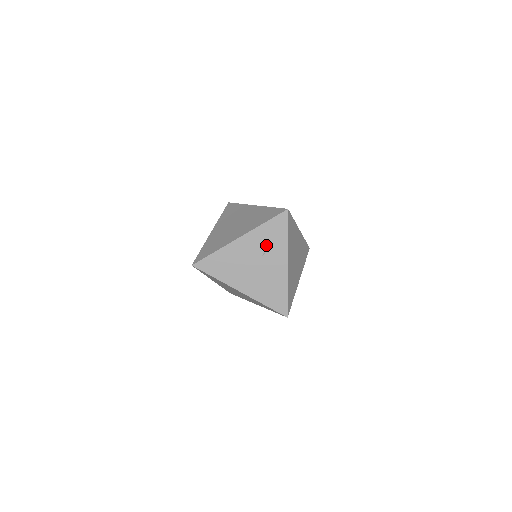
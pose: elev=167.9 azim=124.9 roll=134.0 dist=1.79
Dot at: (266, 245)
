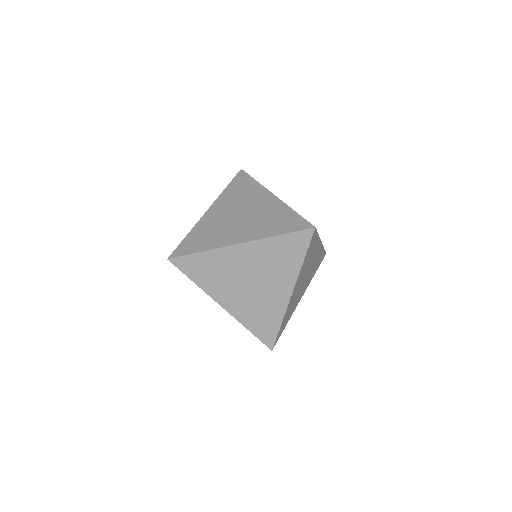
Dot at: (272, 263)
